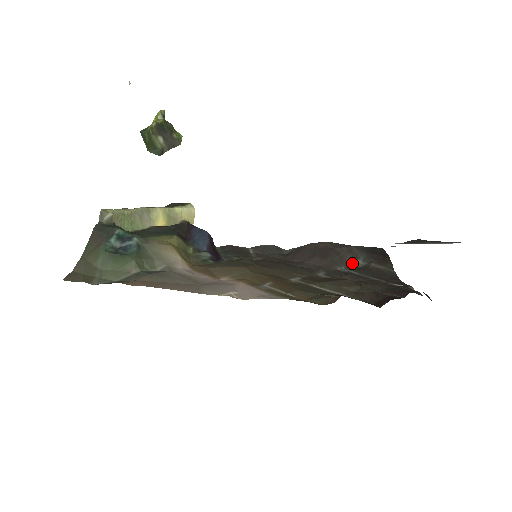
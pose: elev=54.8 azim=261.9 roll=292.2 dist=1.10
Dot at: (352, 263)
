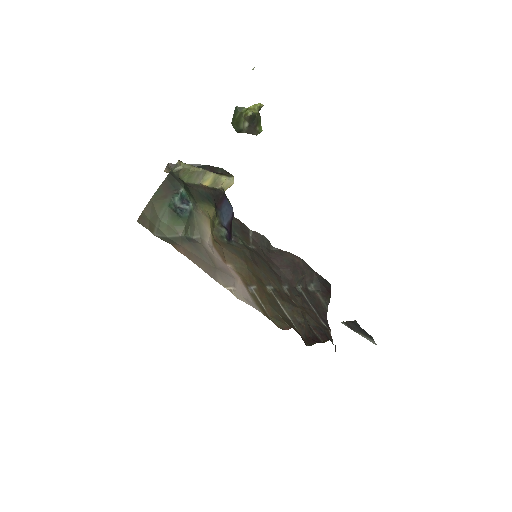
Dot at: (307, 284)
